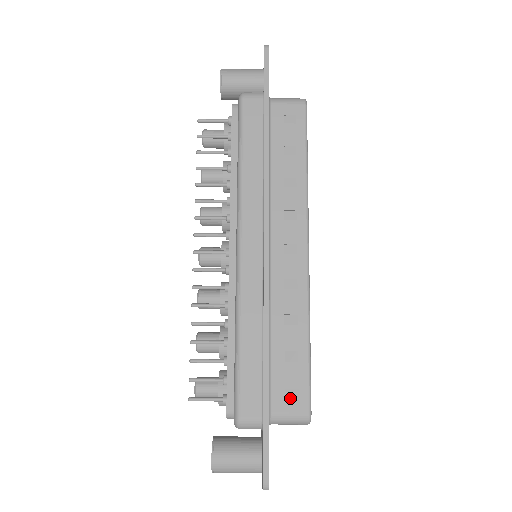
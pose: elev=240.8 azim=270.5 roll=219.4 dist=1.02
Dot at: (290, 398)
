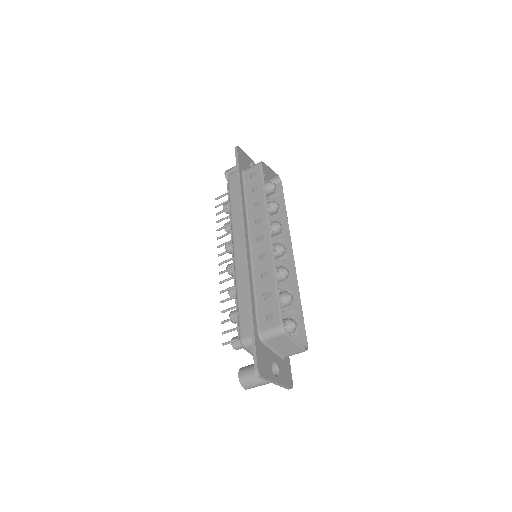
Dot at: (270, 320)
